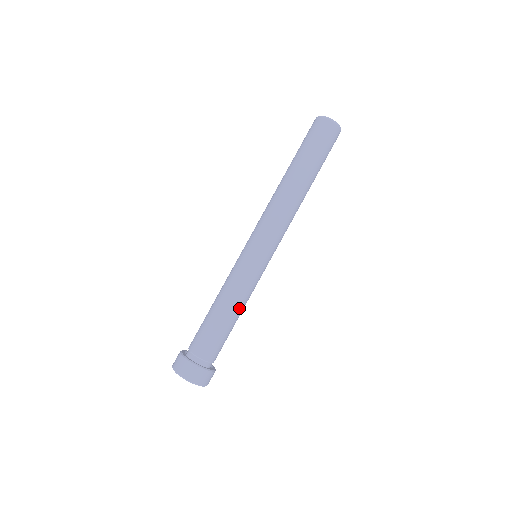
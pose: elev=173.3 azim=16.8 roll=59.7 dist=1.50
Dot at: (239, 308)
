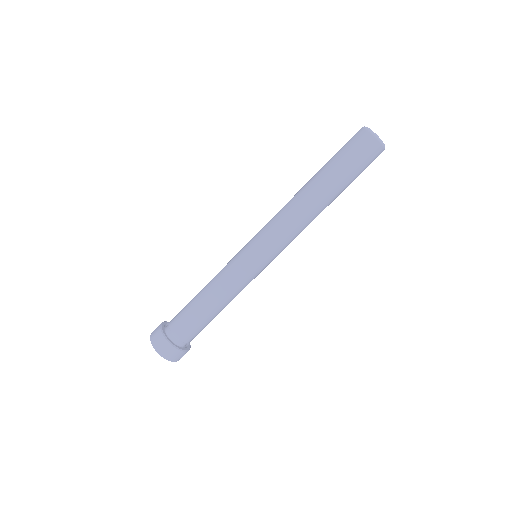
Dot at: (221, 301)
